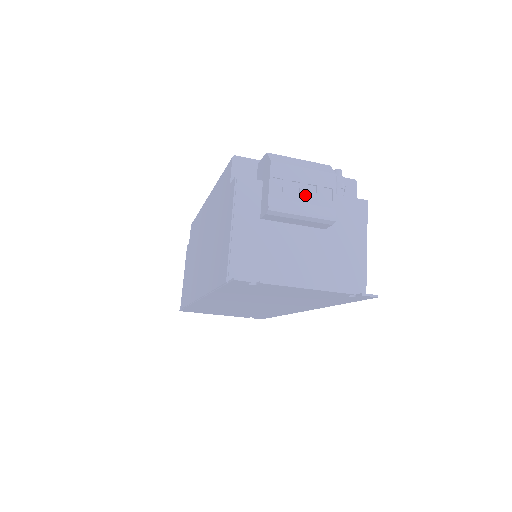
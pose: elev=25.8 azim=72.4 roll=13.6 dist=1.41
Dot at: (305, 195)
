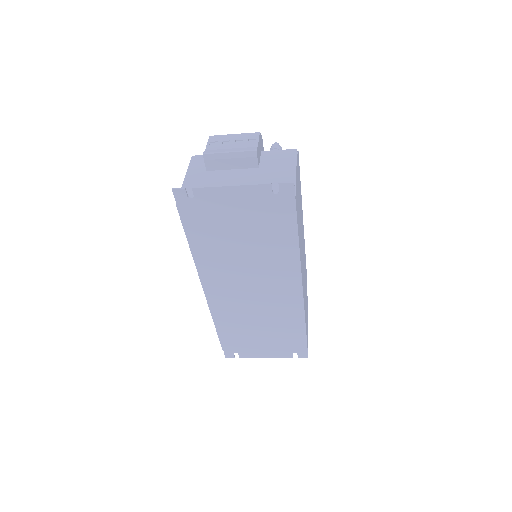
Dot at: (233, 145)
